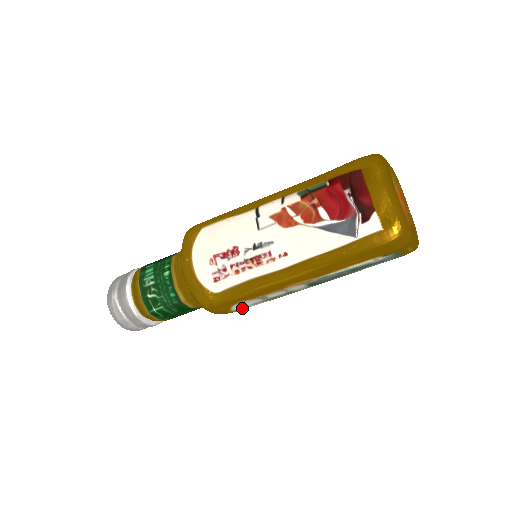
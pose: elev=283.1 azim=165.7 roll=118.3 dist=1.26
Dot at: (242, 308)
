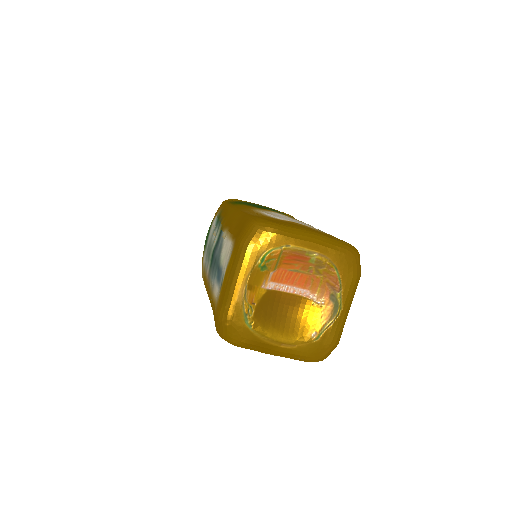
Dot at: occluded
